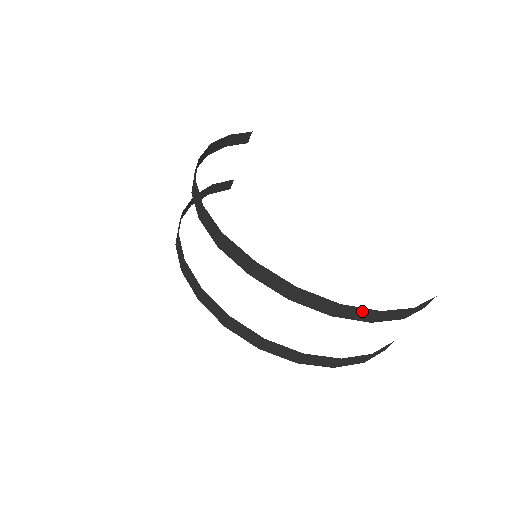
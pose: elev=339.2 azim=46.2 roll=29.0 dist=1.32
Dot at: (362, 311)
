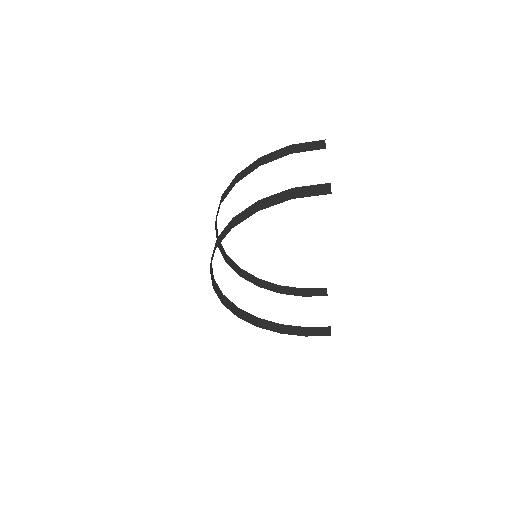
Dot at: (250, 167)
